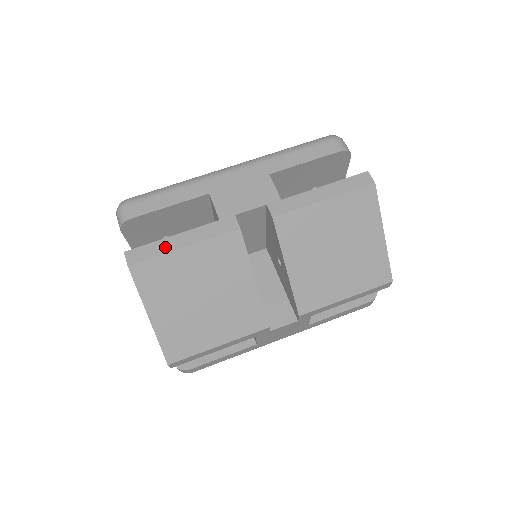
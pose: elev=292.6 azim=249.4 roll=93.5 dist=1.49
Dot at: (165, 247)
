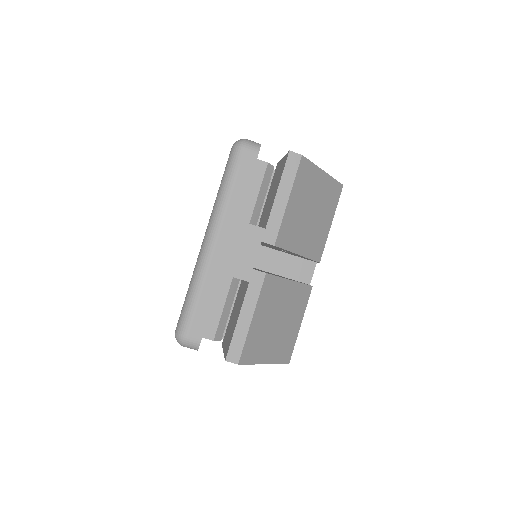
Dot at: (242, 332)
